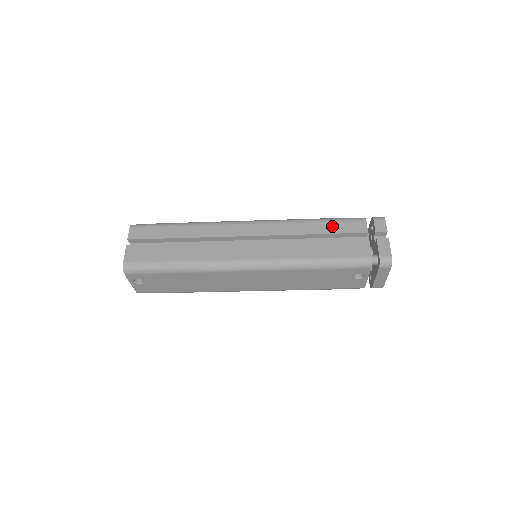
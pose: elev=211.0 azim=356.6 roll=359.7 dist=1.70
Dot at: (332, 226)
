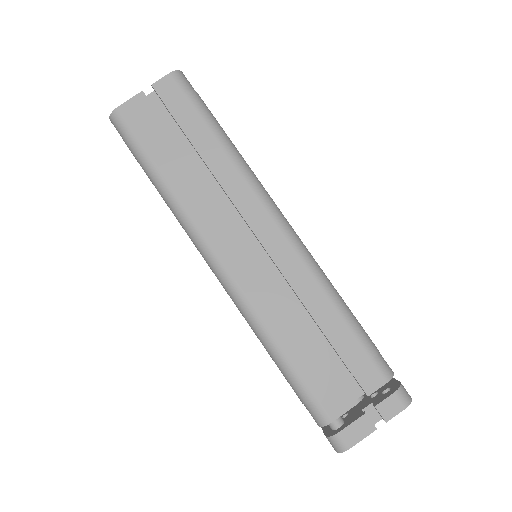
Dot at: (347, 341)
